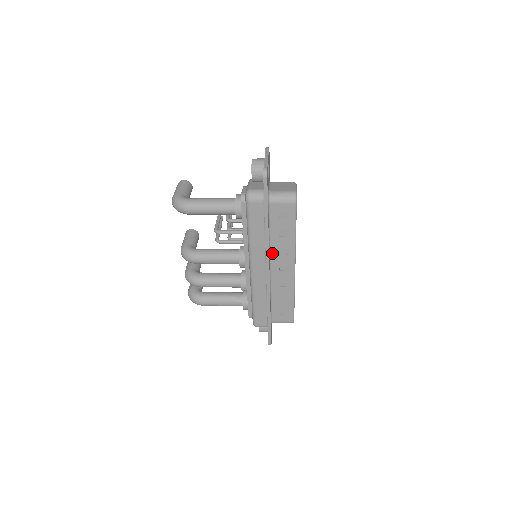
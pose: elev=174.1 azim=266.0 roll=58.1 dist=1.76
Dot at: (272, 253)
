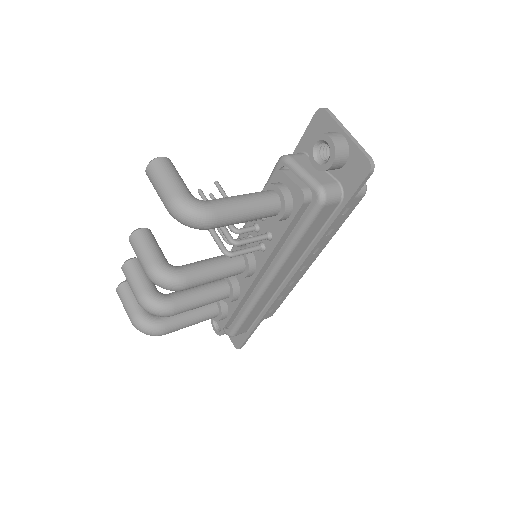
Dot at: occluded
